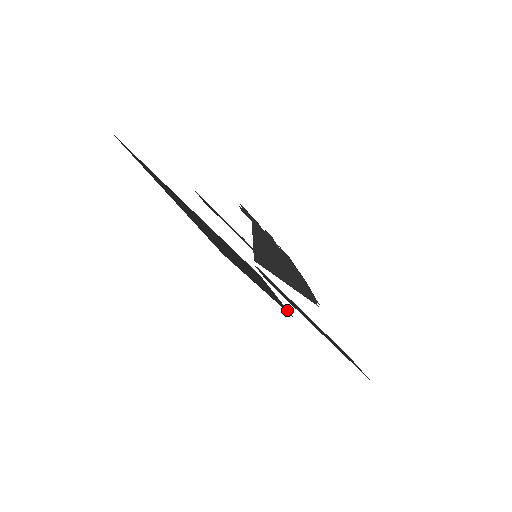
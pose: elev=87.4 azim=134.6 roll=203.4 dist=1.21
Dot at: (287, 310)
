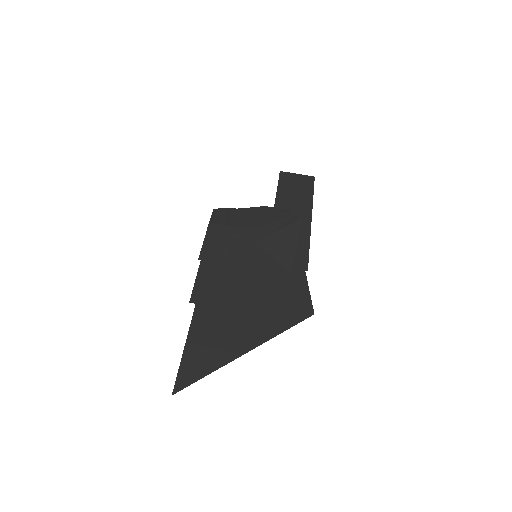
Dot at: occluded
